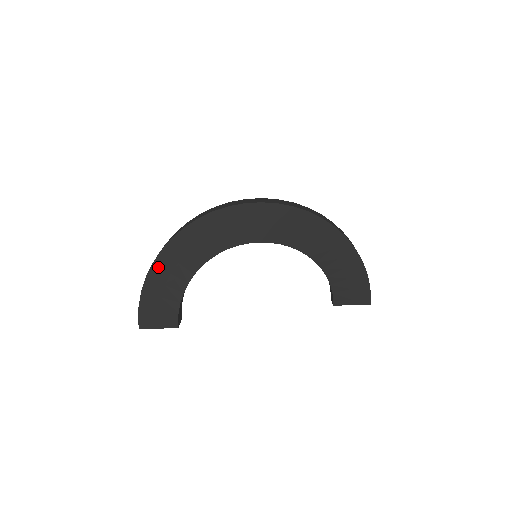
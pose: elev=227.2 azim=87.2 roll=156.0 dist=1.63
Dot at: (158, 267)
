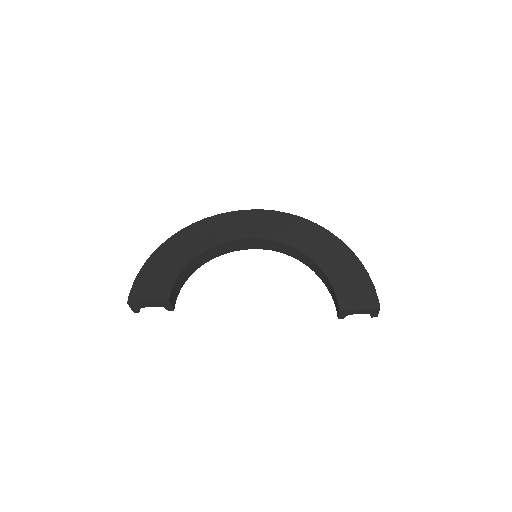
Dot at: (162, 251)
